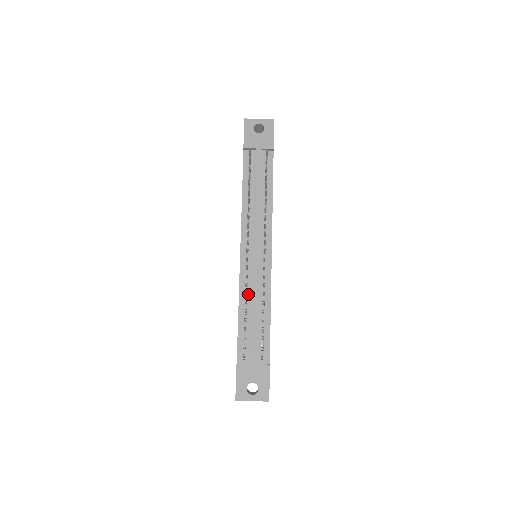
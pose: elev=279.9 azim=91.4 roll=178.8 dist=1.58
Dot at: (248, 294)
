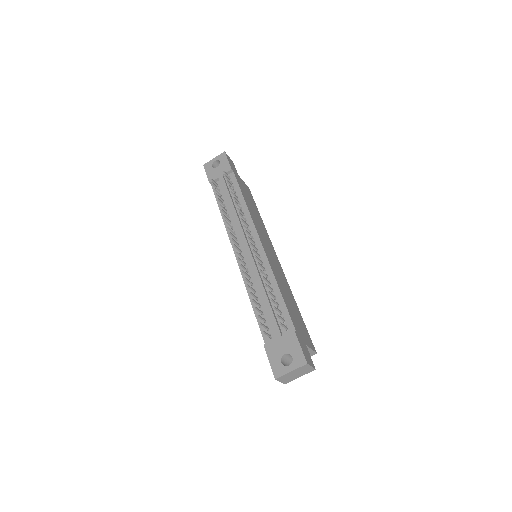
Dot at: (253, 283)
